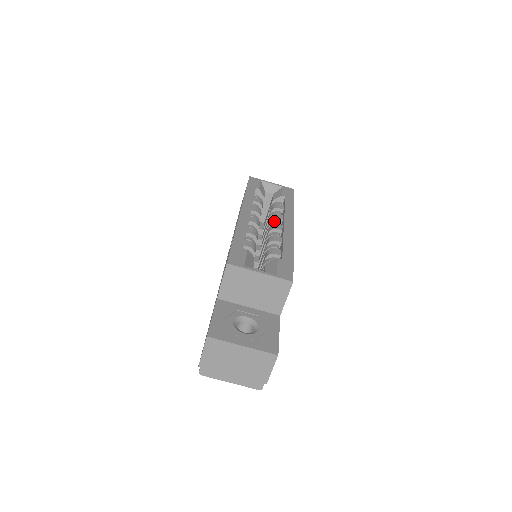
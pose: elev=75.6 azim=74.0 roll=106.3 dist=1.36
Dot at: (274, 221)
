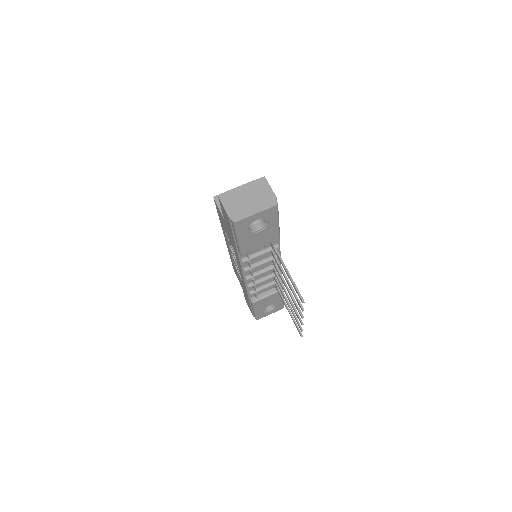
Dot at: occluded
